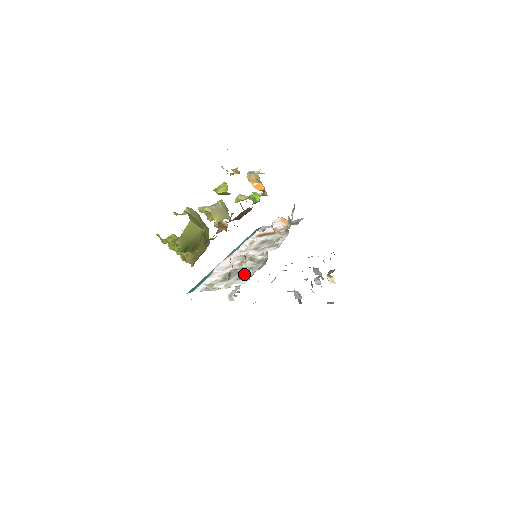
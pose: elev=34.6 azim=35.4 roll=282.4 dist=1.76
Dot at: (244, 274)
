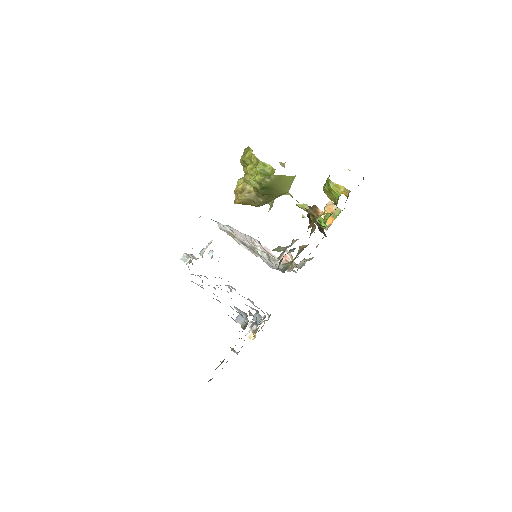
Dot at: occluded
